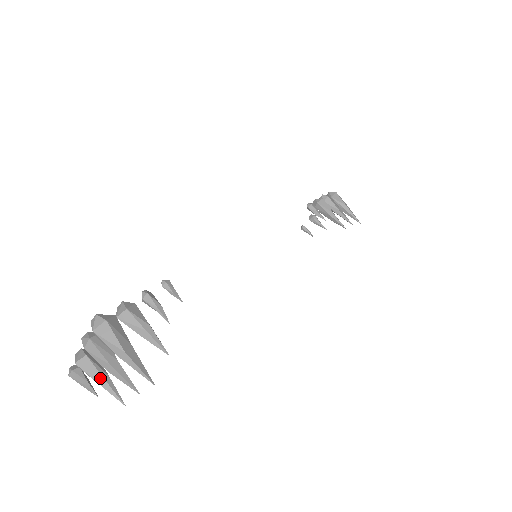
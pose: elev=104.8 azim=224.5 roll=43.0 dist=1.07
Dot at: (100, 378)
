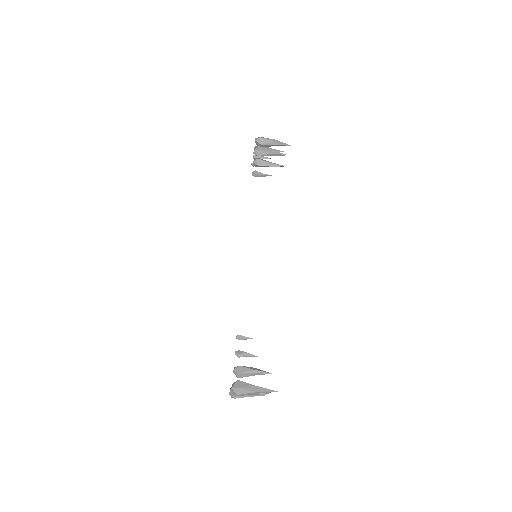
Dot at: (249, 395)
